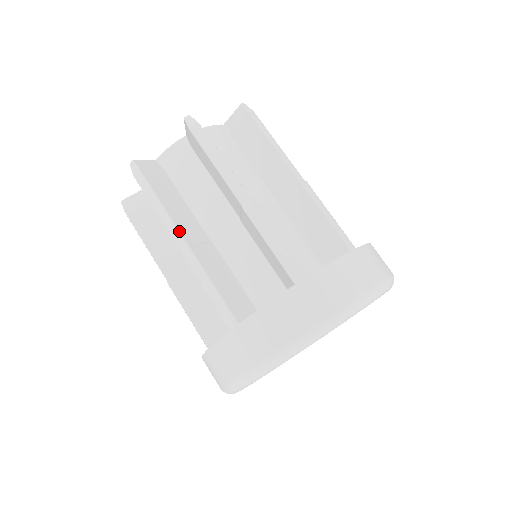
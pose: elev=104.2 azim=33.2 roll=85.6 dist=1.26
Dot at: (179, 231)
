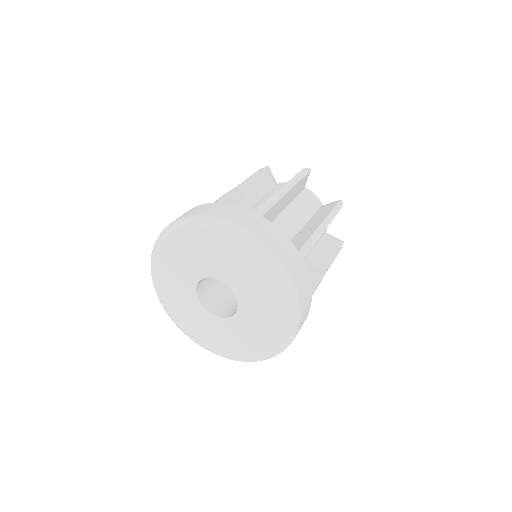
Dot at: (243, 184)
